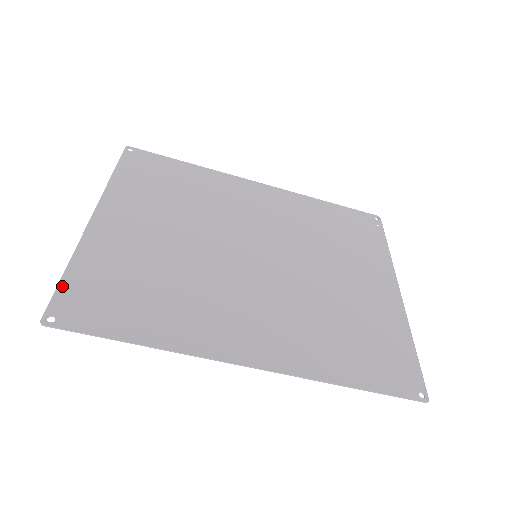
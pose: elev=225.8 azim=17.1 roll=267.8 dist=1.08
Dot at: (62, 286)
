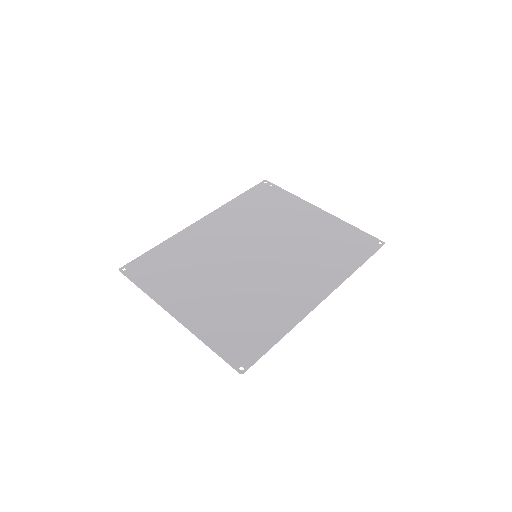
Dot at: (221, 354)
